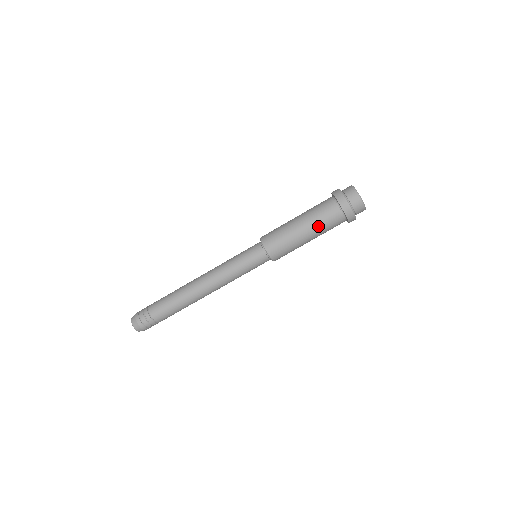
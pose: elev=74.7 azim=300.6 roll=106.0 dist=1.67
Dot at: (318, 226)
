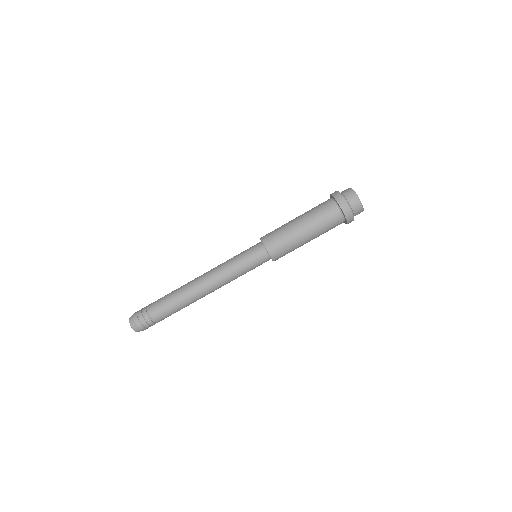
Dot at: (313, 218)
